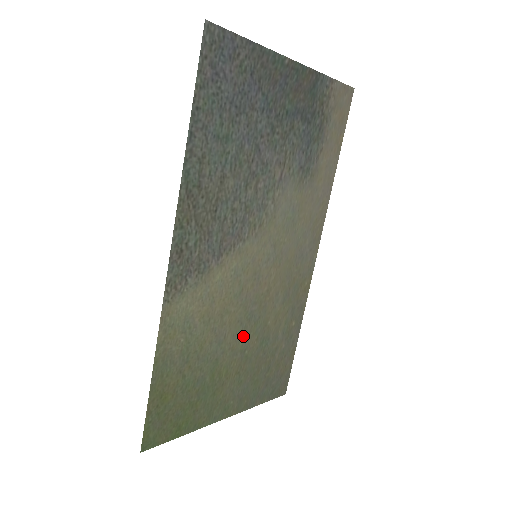
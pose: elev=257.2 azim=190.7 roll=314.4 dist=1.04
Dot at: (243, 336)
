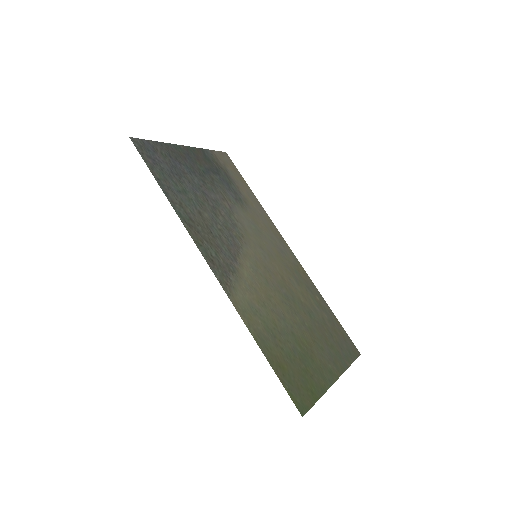
Dot at: (294, 313)
